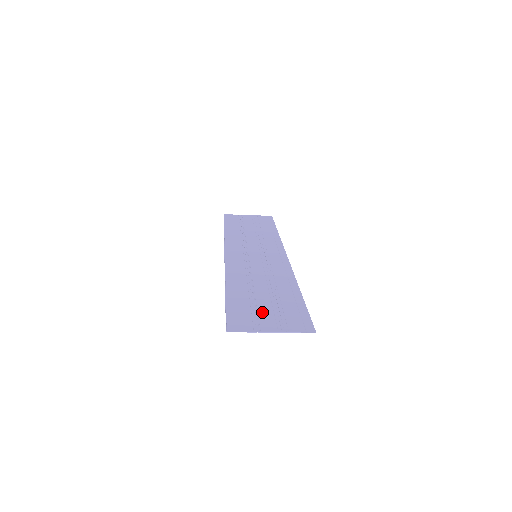
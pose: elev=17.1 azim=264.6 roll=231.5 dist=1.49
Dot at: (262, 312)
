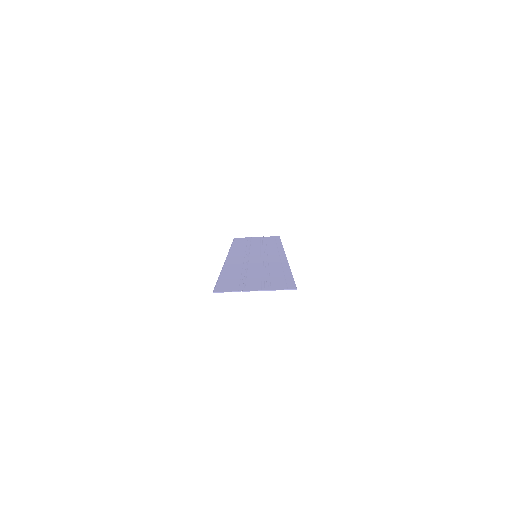
Dot at: (250, 282)
